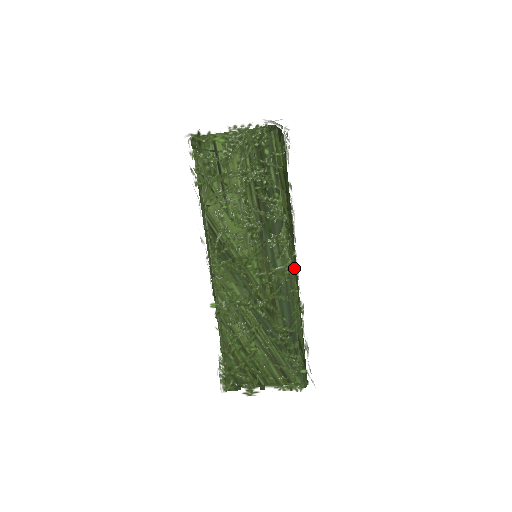
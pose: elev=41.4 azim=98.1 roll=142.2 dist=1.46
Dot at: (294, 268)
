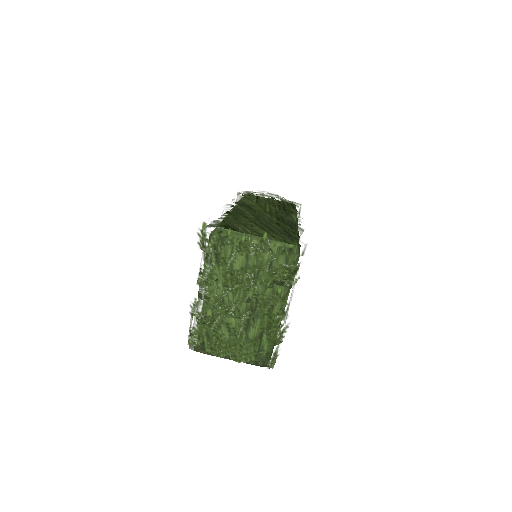
Dot at: occluded
